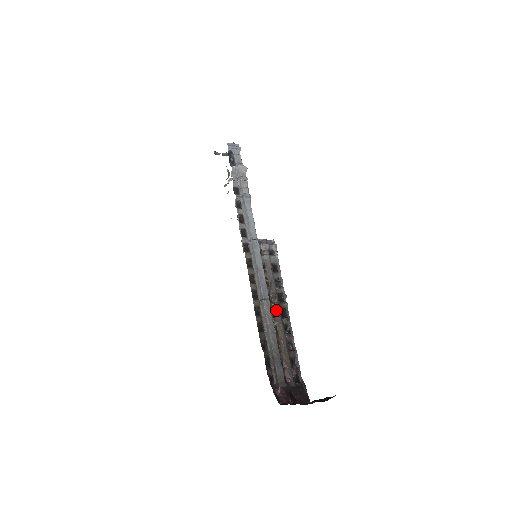
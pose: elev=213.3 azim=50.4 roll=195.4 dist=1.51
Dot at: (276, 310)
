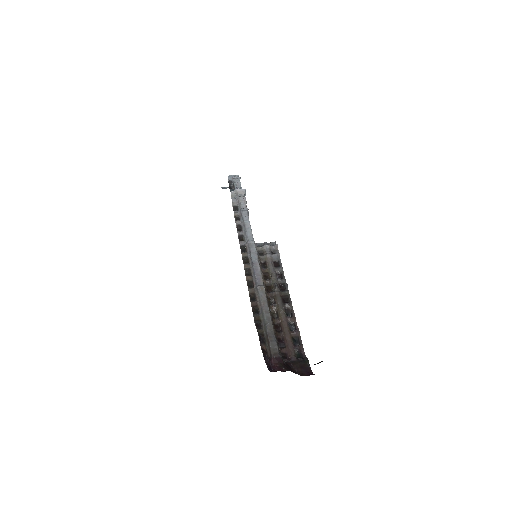
Dot at: (276, 297)
